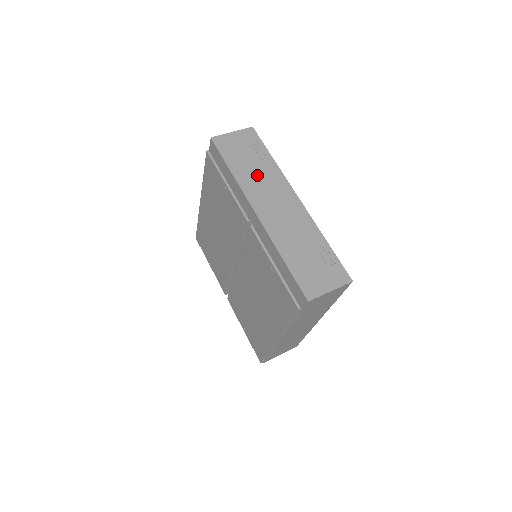
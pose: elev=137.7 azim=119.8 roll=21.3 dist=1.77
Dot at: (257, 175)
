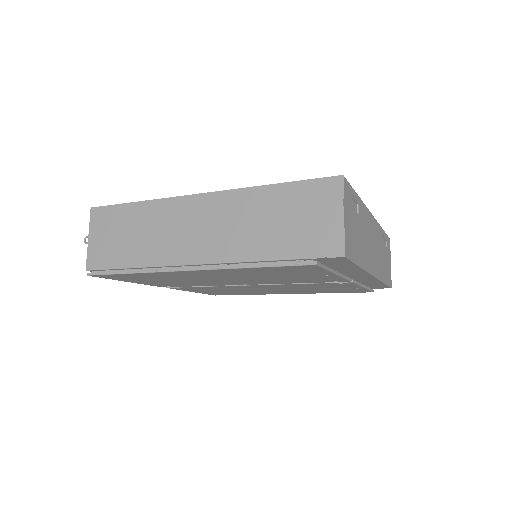
Dot at: (364, 238)
